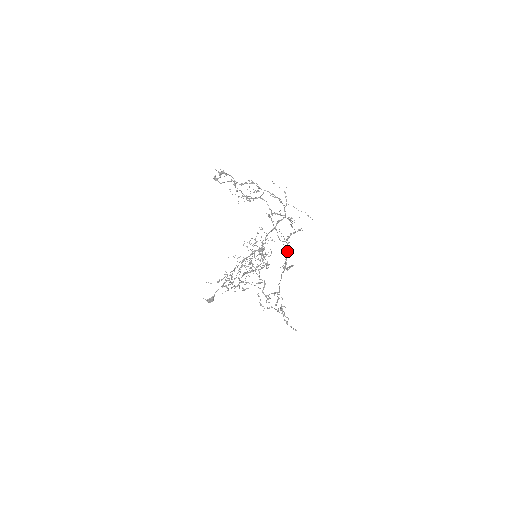
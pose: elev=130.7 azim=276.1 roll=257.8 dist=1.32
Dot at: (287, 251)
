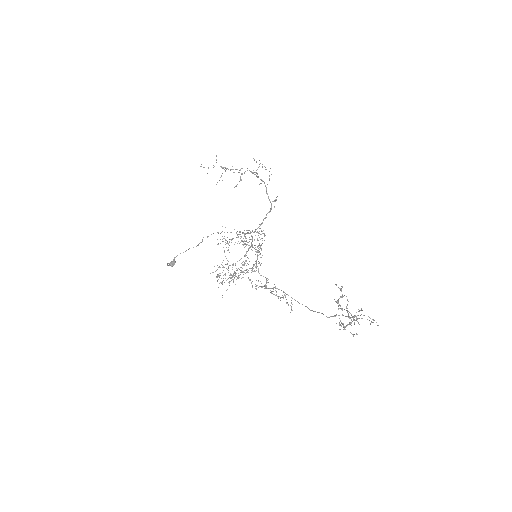
Dot at: (346, 316)
